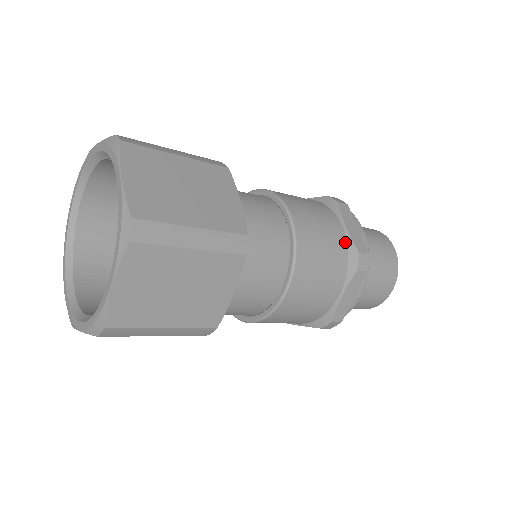
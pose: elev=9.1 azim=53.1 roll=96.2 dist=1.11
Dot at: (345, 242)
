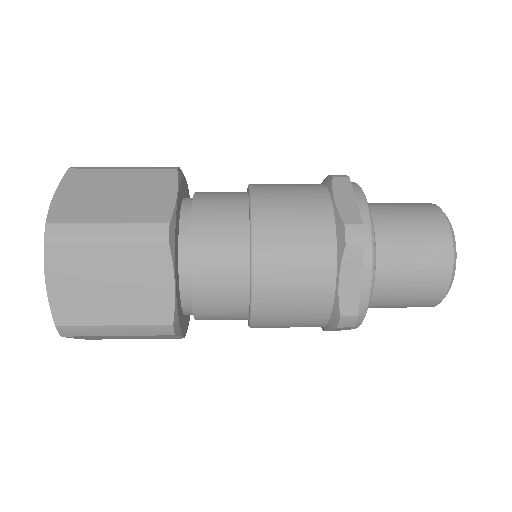
Dot at: (331, 217)
